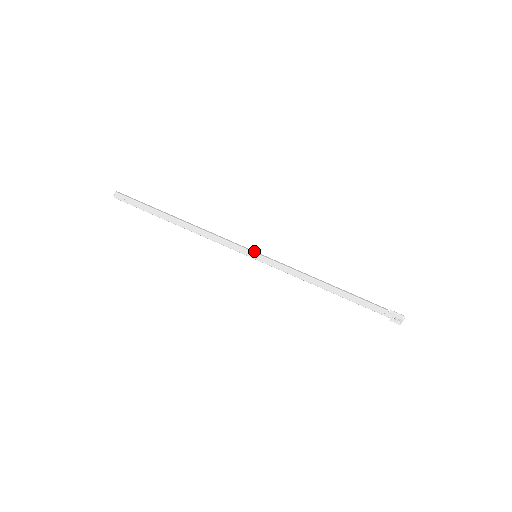
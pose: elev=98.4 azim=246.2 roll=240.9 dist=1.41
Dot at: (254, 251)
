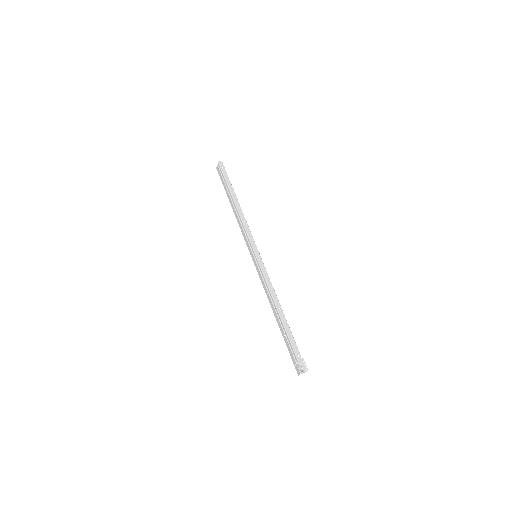
Dot at: (259, 253)
